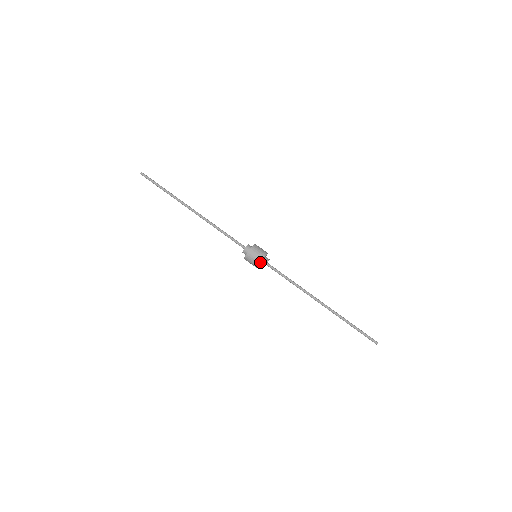
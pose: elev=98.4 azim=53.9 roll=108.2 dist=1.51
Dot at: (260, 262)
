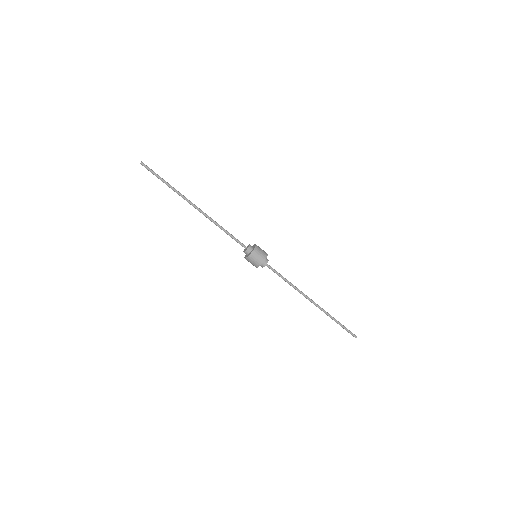
Dot at: (256, 267)
